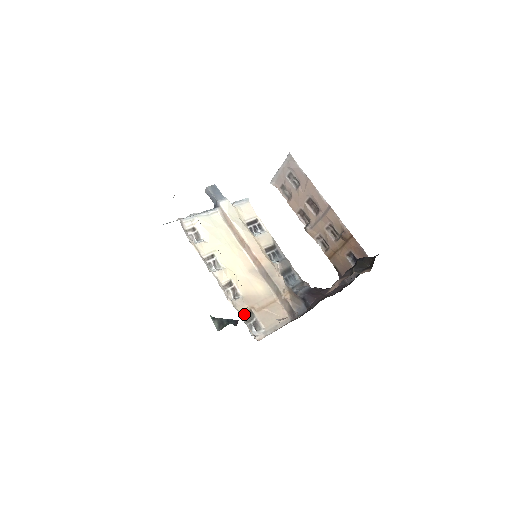
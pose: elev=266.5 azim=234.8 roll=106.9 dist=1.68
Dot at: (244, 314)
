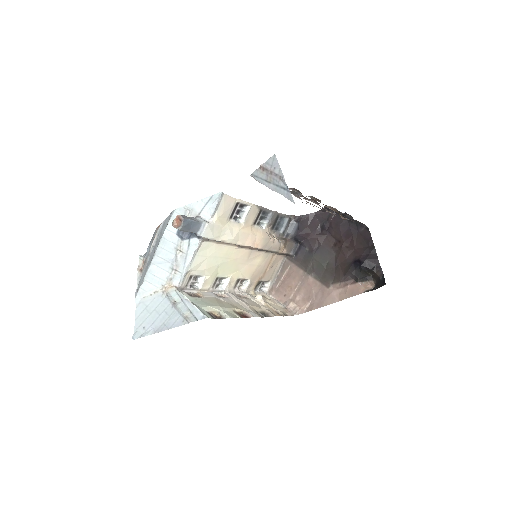
Dot at: (255, 288)
